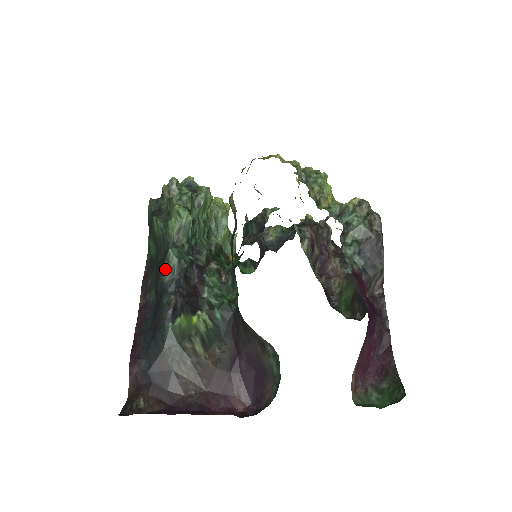
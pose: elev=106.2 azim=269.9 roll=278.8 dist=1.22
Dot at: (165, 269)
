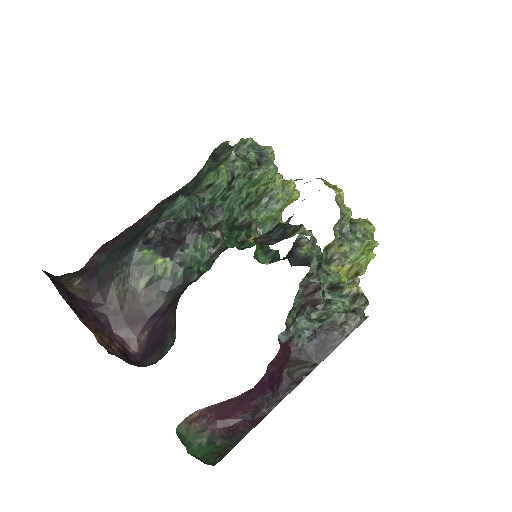
Dot at: (169, 207)
